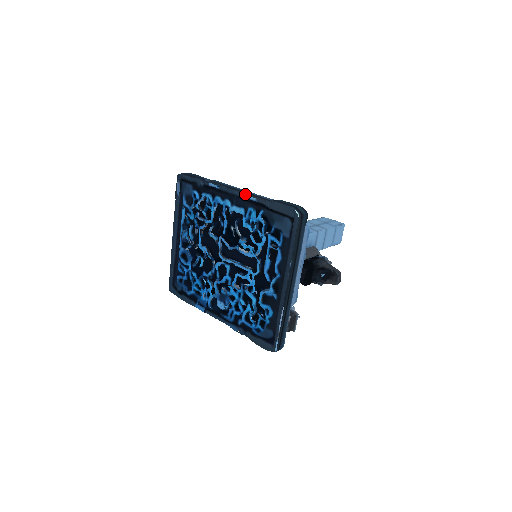
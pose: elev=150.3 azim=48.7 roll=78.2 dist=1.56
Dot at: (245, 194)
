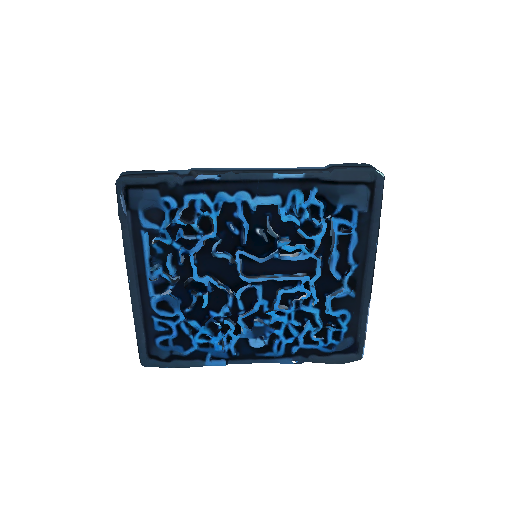
Dot at: (280, 173)
